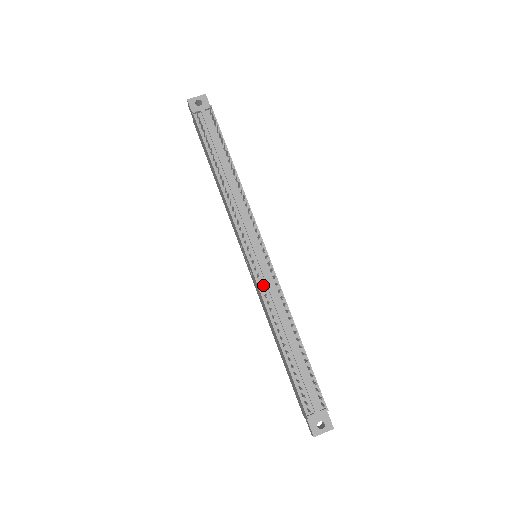
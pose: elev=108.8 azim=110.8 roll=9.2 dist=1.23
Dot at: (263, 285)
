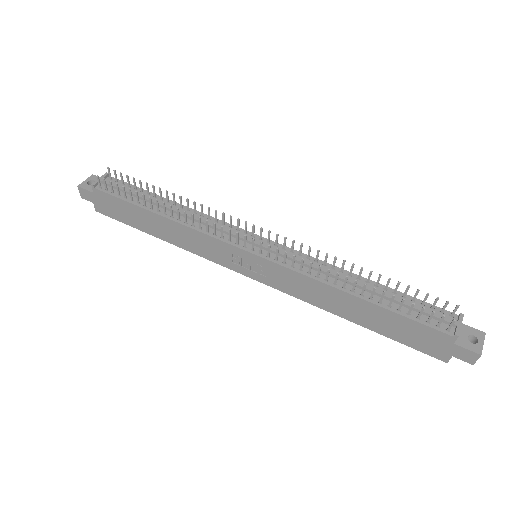
Dot at: (289, 263)
